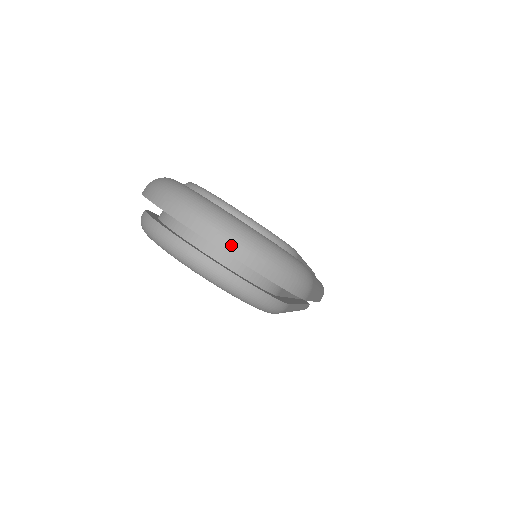
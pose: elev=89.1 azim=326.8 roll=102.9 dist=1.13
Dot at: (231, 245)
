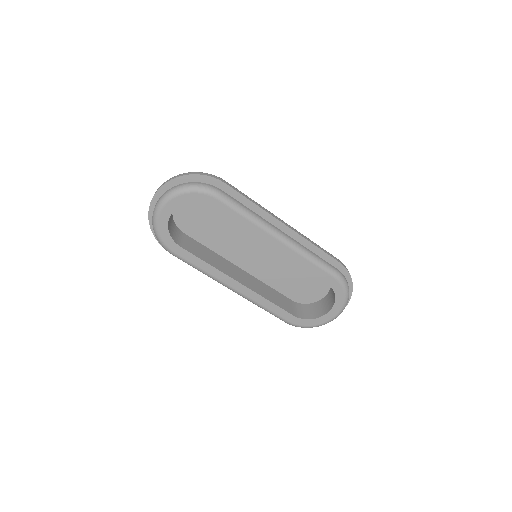
Dot at: (166, 181)
